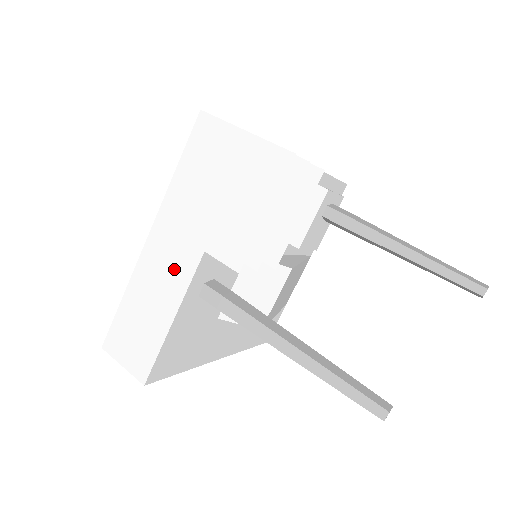
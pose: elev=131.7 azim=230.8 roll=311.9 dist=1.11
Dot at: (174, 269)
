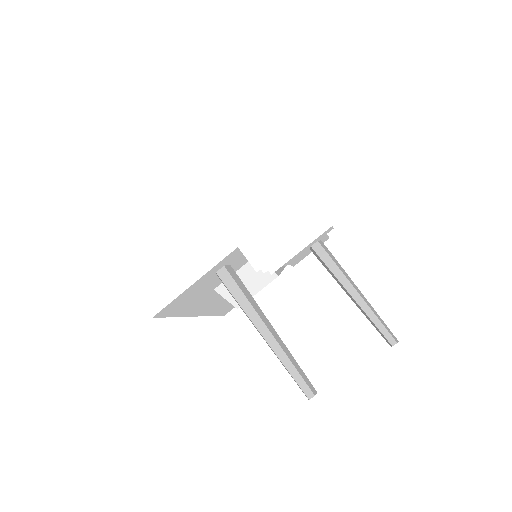
Dot at: (210, 248)
